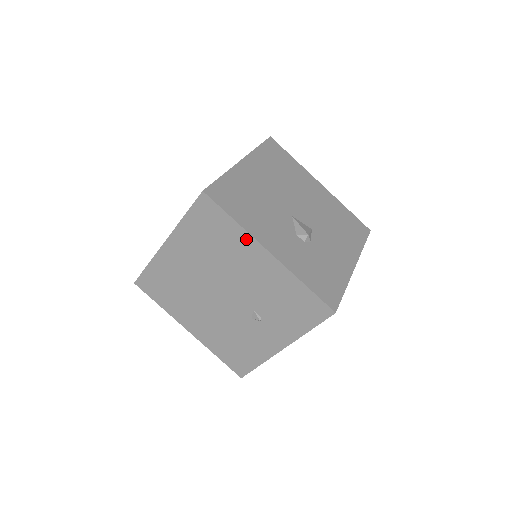
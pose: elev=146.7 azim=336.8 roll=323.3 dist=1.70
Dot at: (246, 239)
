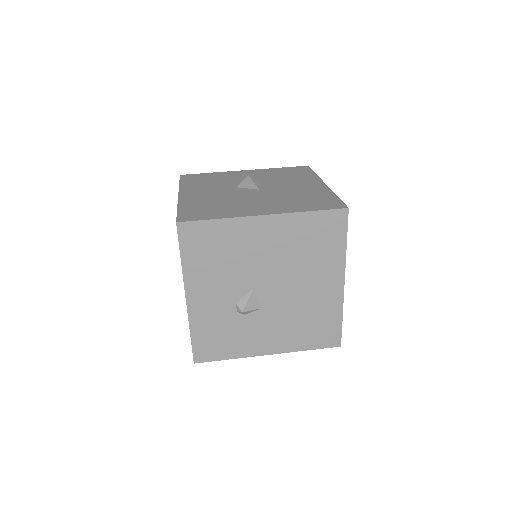
Dot at: occluded
